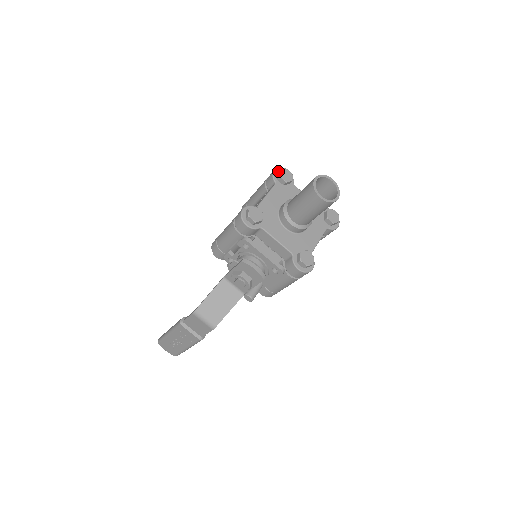
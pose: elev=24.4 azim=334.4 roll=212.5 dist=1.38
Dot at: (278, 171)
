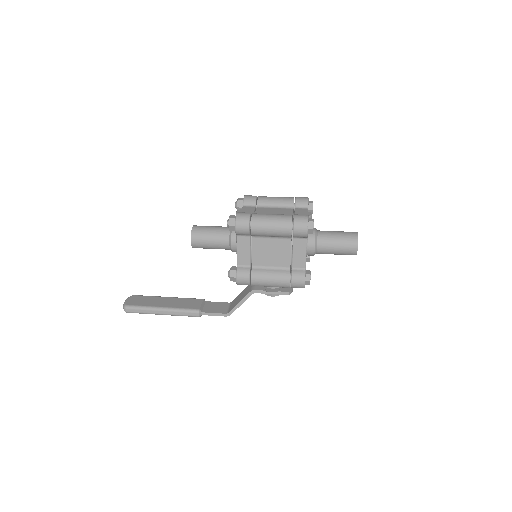
Dot at: (311, 230)
